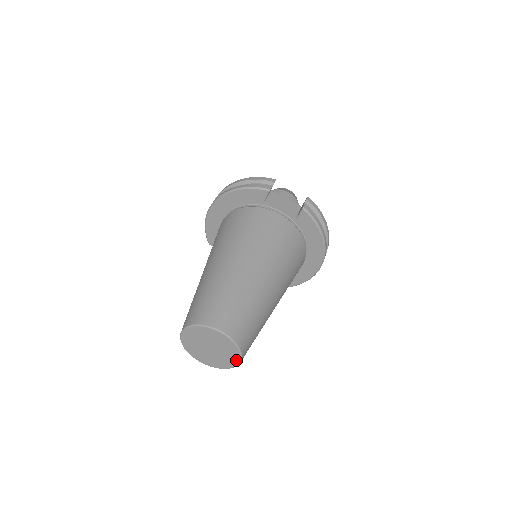
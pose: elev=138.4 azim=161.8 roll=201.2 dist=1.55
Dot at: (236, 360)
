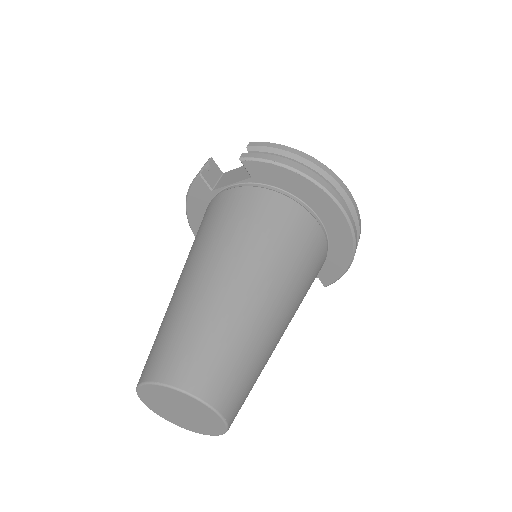
Dot at: (210, 411)
